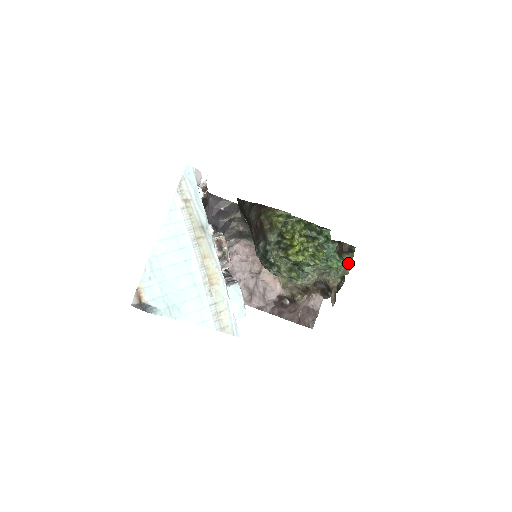
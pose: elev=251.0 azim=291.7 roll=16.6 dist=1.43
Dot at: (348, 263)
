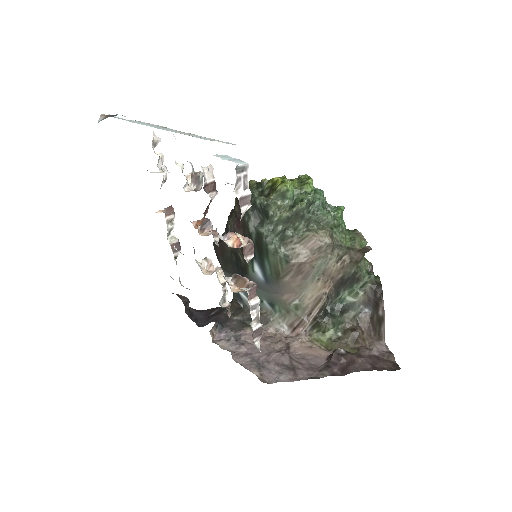
Dot at: (368, 265)
